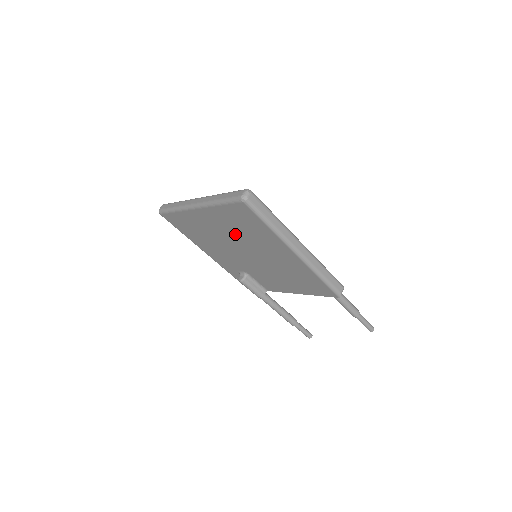
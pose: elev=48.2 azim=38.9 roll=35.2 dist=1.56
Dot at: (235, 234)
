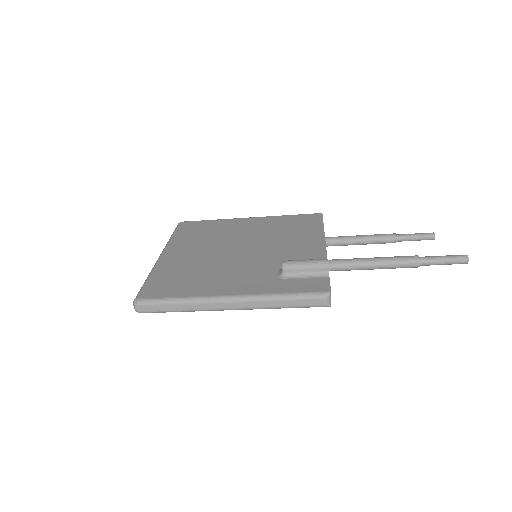
Dot at: occluded
